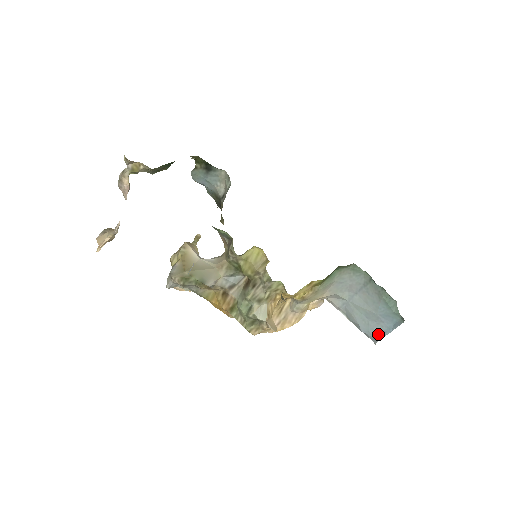
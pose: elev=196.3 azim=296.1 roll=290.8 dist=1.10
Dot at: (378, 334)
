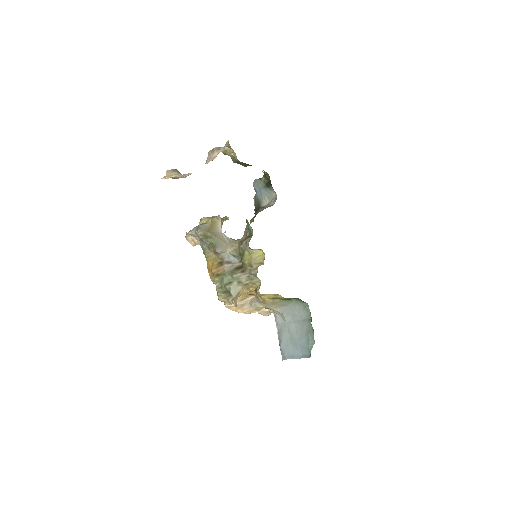
Dot at: (289, 355)
